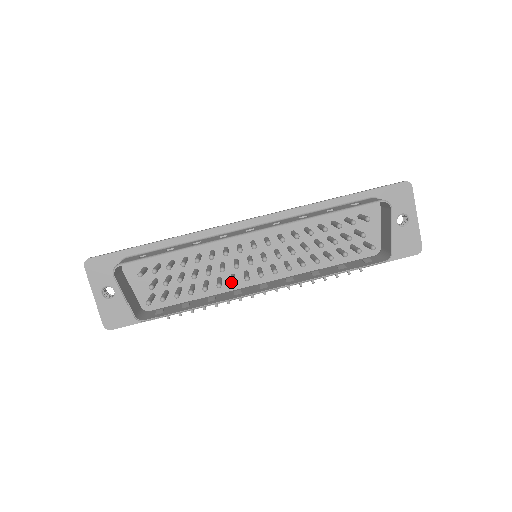
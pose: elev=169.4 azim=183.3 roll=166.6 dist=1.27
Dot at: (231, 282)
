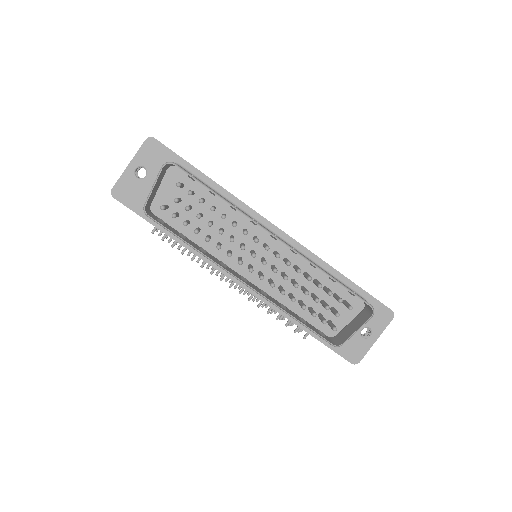
Dot at: (229, 253)
